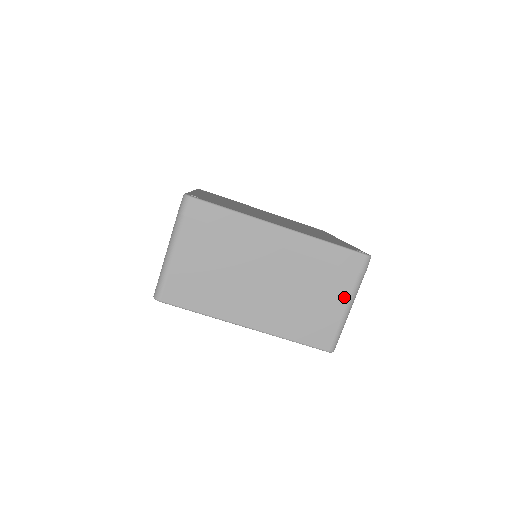
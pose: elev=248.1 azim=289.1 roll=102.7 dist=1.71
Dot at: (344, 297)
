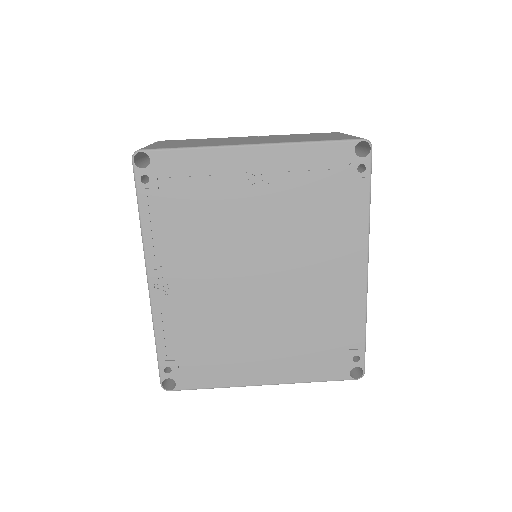
Dot at: occluded
